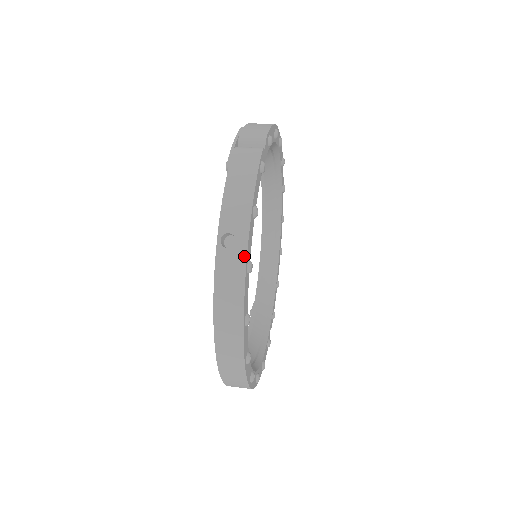
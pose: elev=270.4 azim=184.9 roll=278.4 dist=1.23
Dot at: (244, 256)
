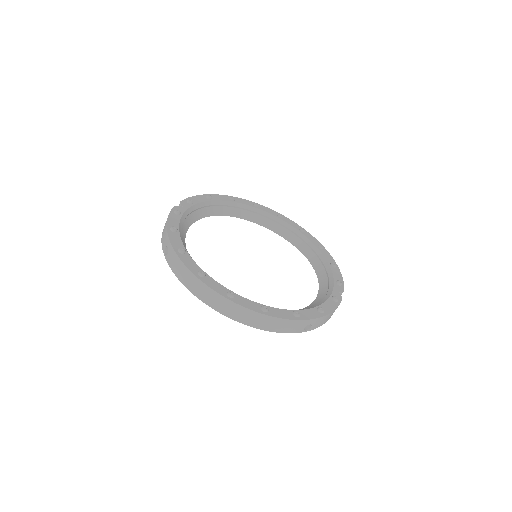
Dot at: (172, 248)
